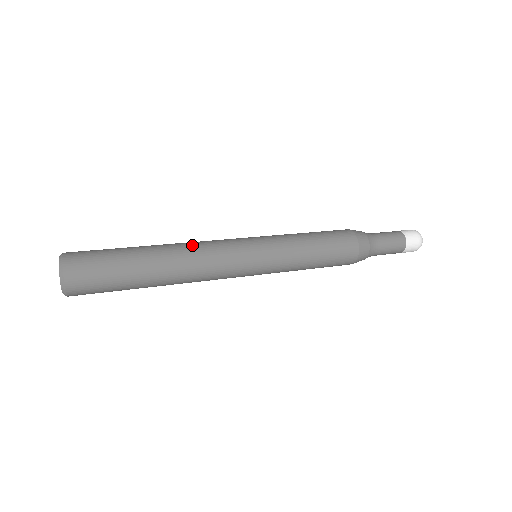
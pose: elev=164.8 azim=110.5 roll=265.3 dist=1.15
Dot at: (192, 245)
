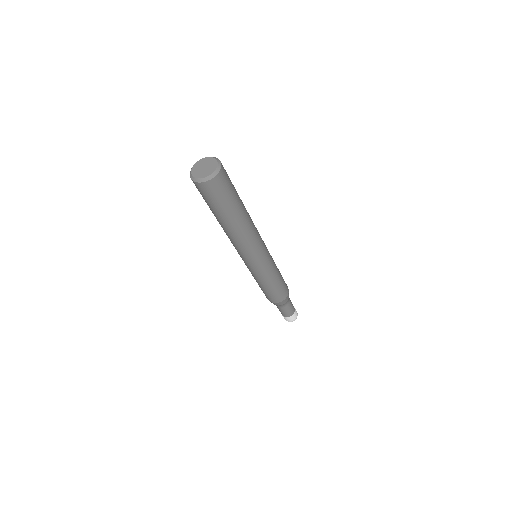
Dot at: occluded
